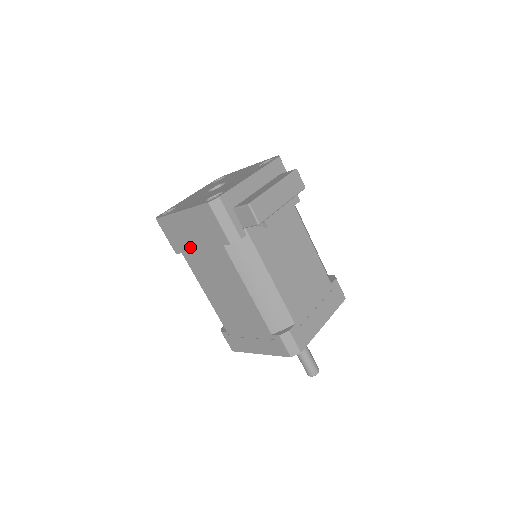
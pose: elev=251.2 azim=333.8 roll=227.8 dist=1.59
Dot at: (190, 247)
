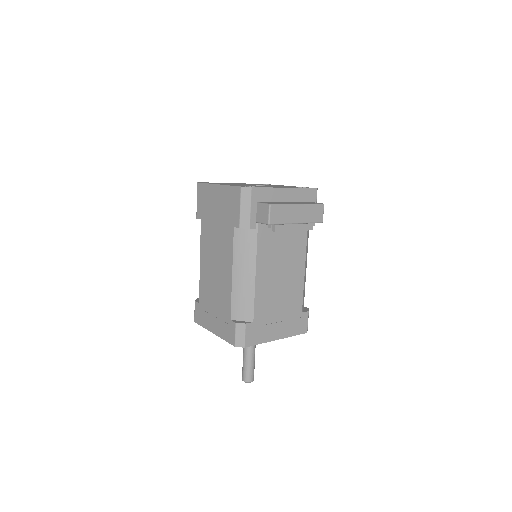
Dot at: (209, 217)
